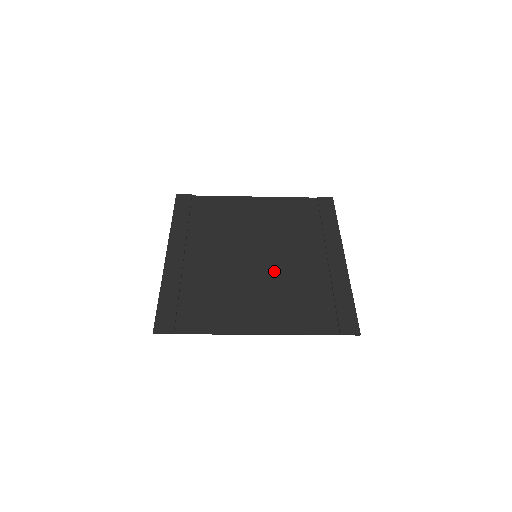
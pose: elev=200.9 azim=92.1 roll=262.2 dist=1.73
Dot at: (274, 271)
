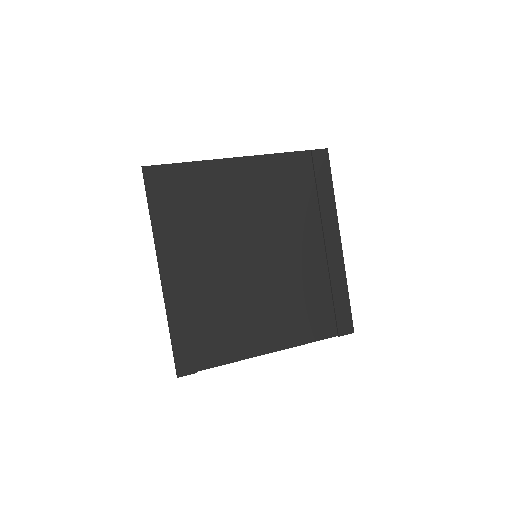
Dot at: (277, 274)
